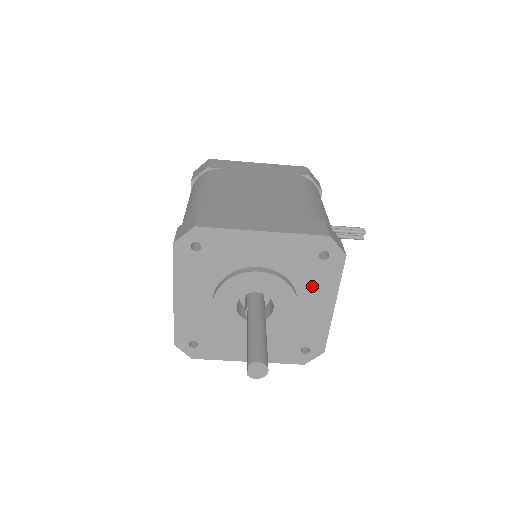
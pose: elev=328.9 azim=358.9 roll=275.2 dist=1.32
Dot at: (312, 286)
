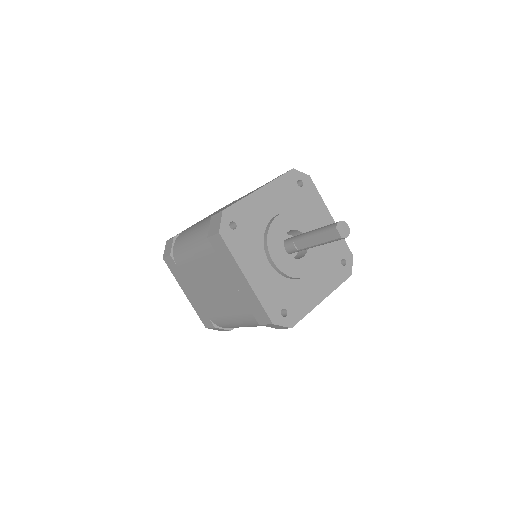
Dot at: (310, 209)
